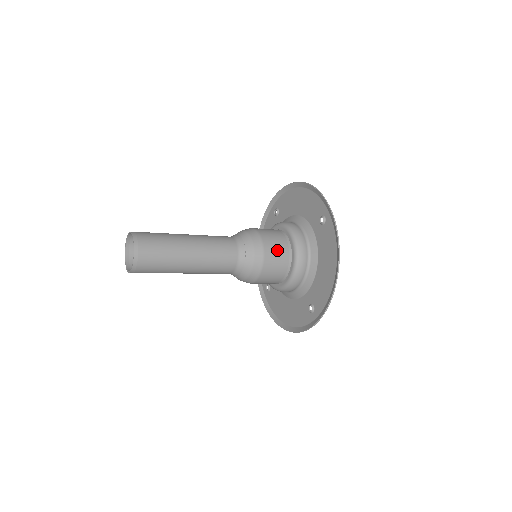
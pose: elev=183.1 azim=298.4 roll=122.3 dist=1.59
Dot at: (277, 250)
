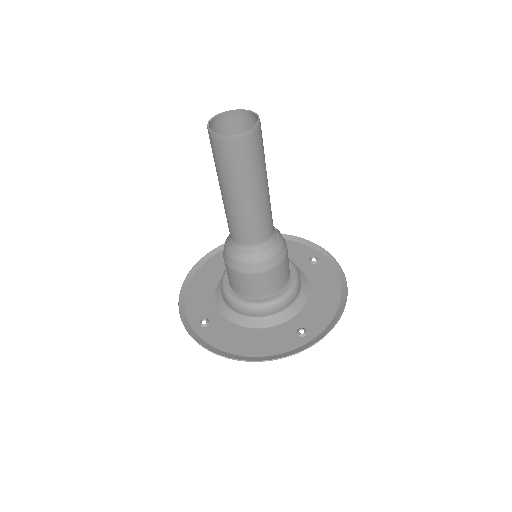
Dot at: occluded
